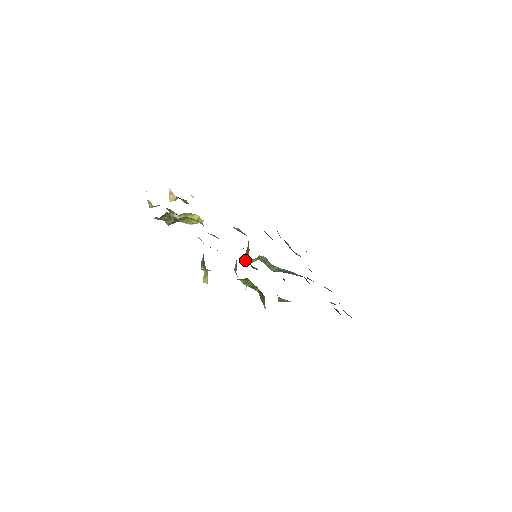
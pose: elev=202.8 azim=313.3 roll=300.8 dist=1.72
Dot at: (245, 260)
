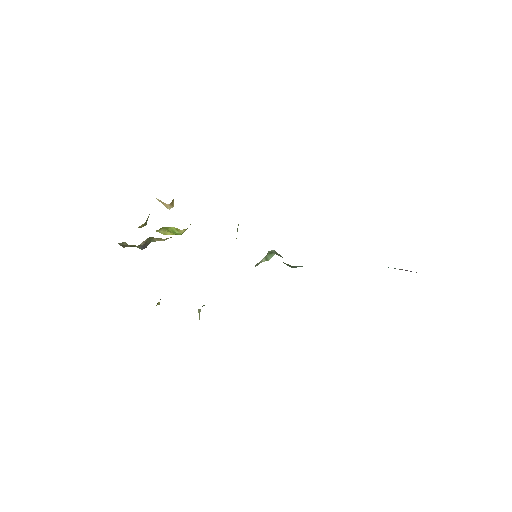
Dot at: occluded
